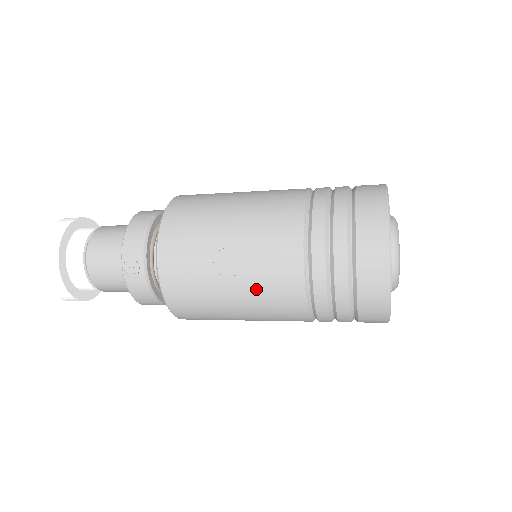
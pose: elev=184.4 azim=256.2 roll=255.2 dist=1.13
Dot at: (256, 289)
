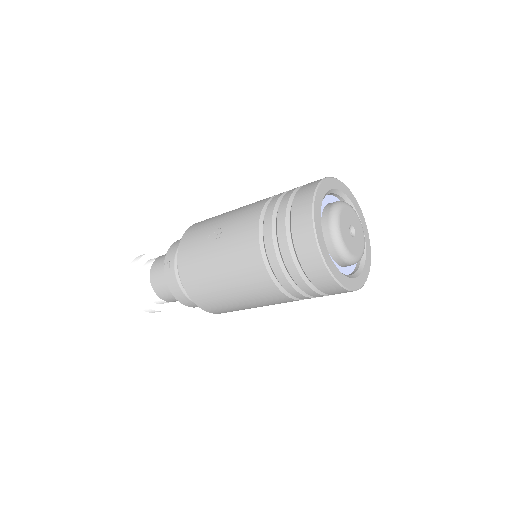
Dot at: (230, 254)
